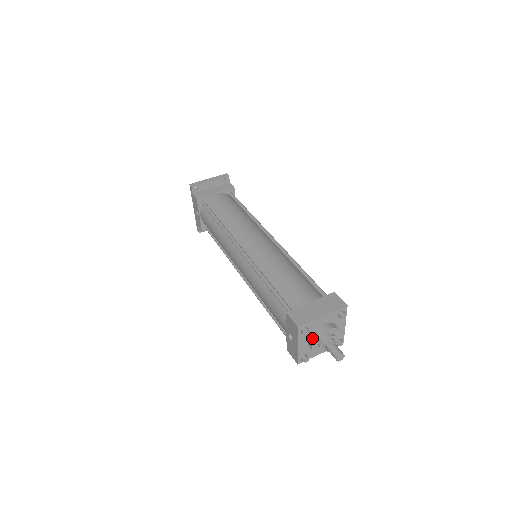
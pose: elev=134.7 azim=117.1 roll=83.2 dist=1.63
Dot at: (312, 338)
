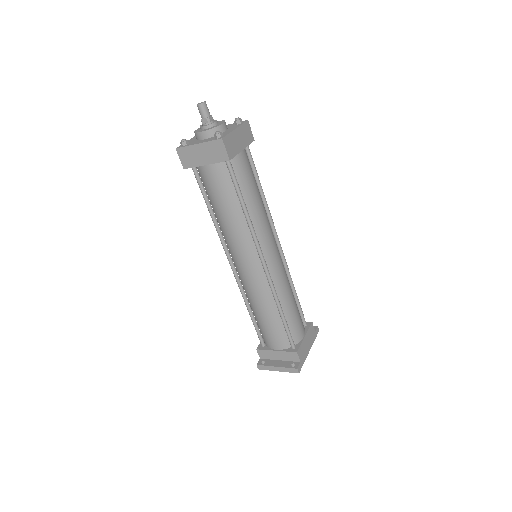
Dot at: occluded
